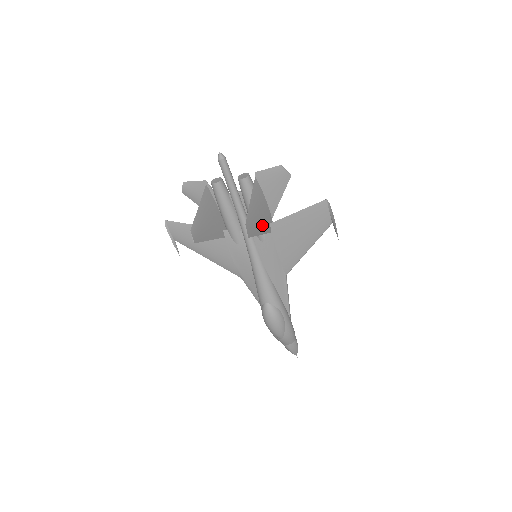
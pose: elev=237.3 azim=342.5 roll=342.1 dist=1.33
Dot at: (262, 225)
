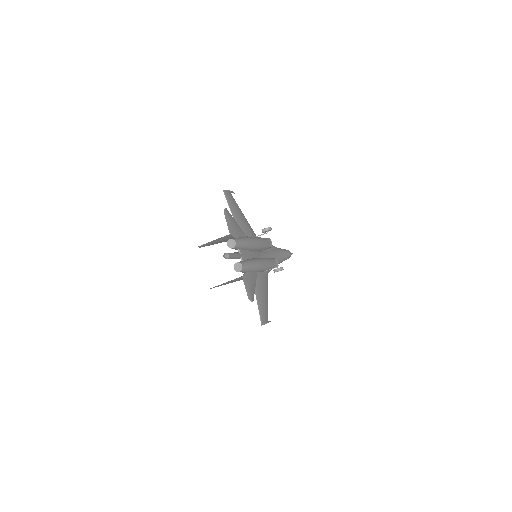
Dot at: occluded
